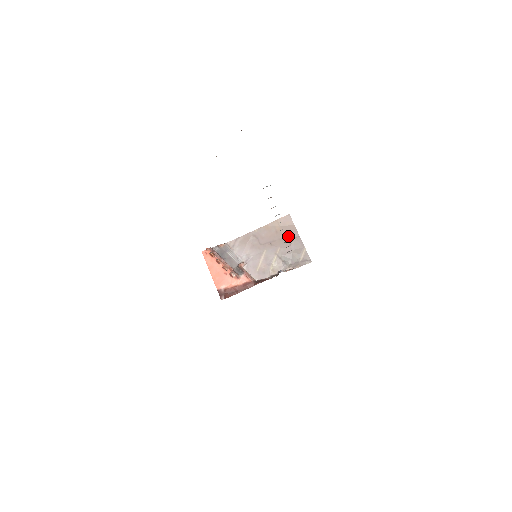
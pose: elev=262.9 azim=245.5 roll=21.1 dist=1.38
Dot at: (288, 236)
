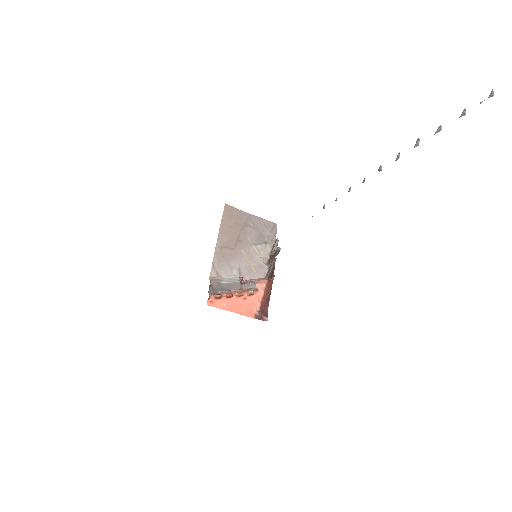
Dot at: (243, 222)
